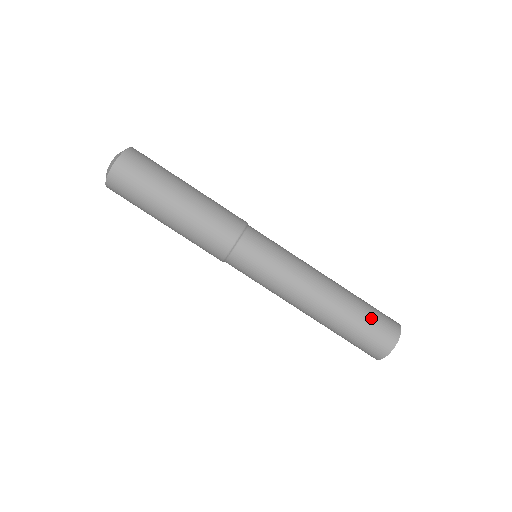
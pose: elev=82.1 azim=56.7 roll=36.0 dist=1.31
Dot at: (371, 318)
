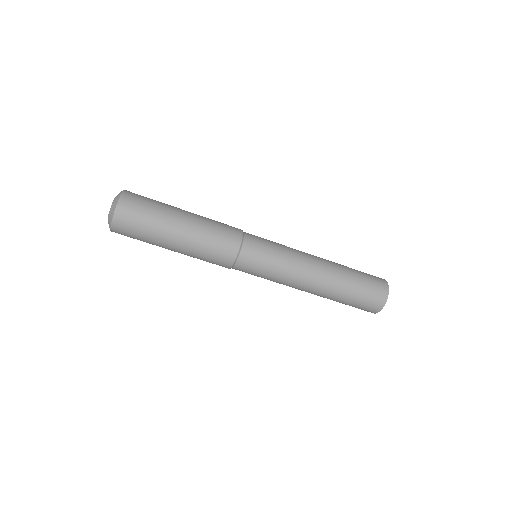
Dot at: (362, 289)
